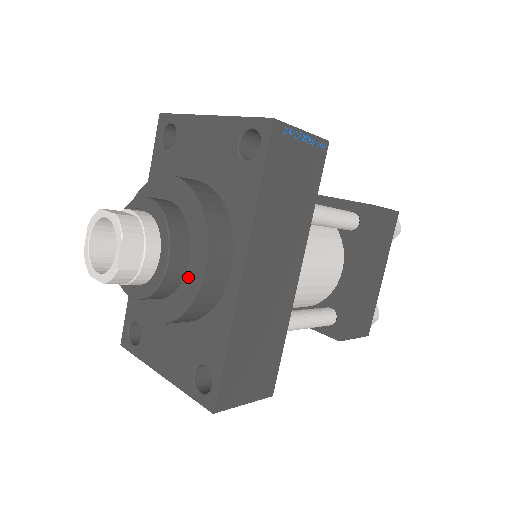
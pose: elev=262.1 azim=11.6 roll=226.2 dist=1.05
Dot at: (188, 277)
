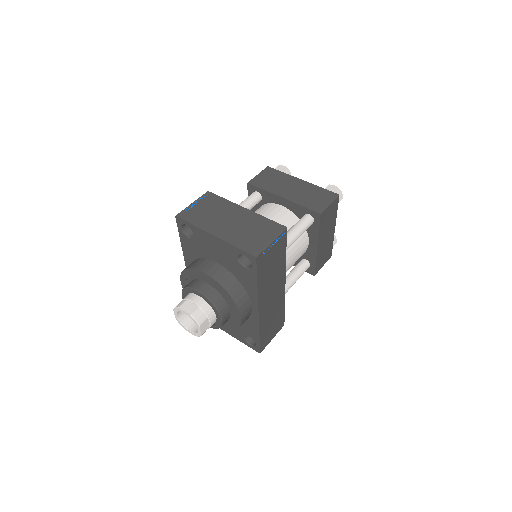
Dot at: (232, 318)
